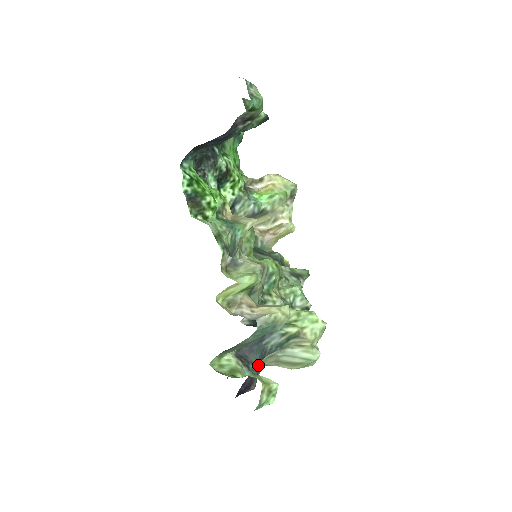
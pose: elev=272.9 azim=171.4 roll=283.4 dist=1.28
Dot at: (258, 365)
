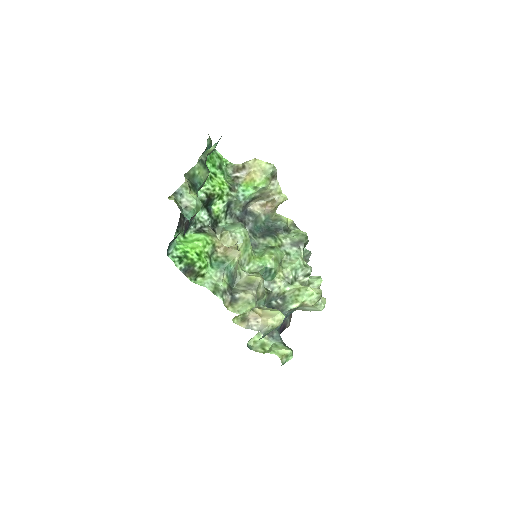
Dot at: occluded
